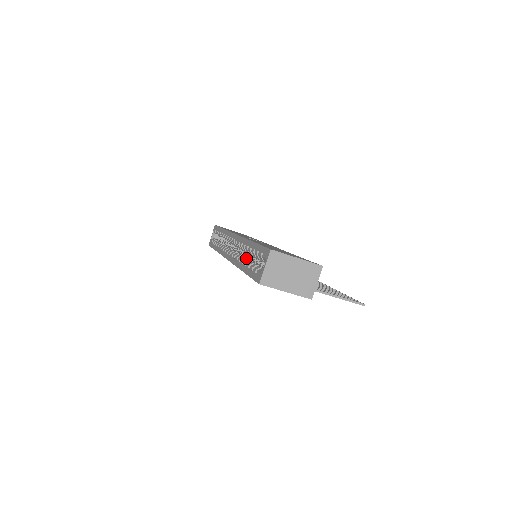
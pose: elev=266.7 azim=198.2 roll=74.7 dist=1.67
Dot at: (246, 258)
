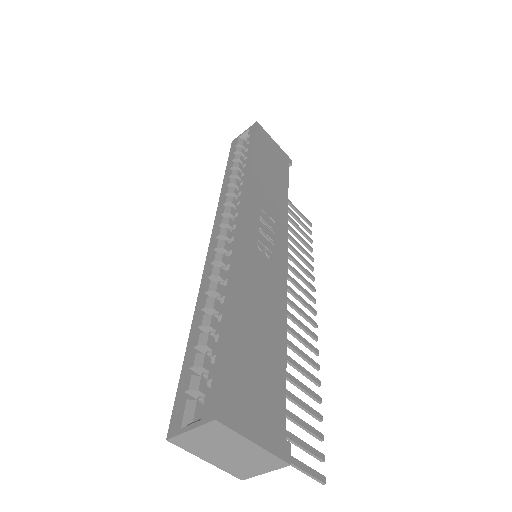
Dot at: (213, 305)
